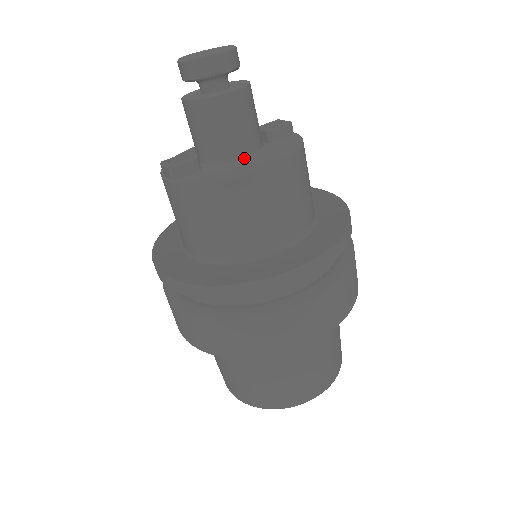
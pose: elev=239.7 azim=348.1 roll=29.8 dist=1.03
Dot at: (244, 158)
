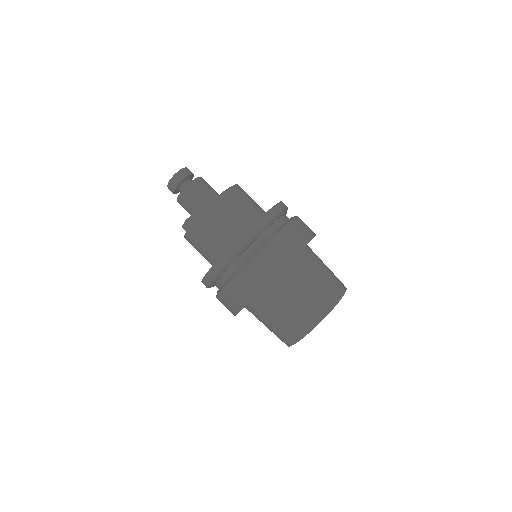
Dot at: occluded
